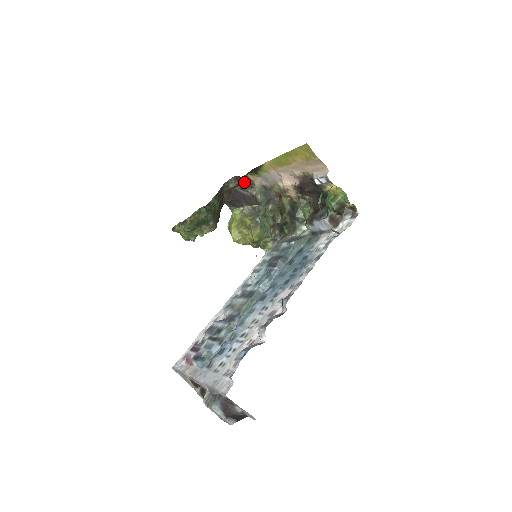
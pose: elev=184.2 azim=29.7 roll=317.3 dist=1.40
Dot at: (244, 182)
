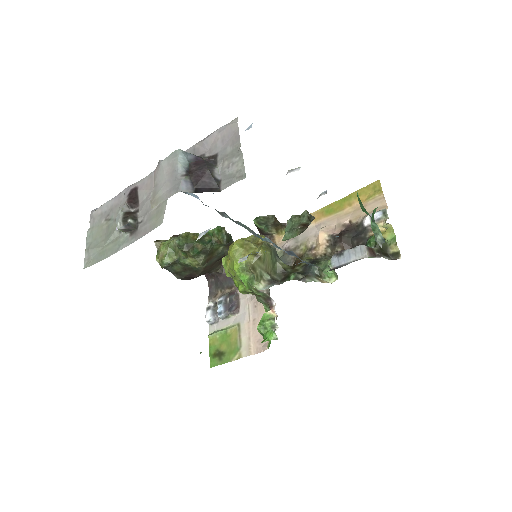
Dot at: occluded
